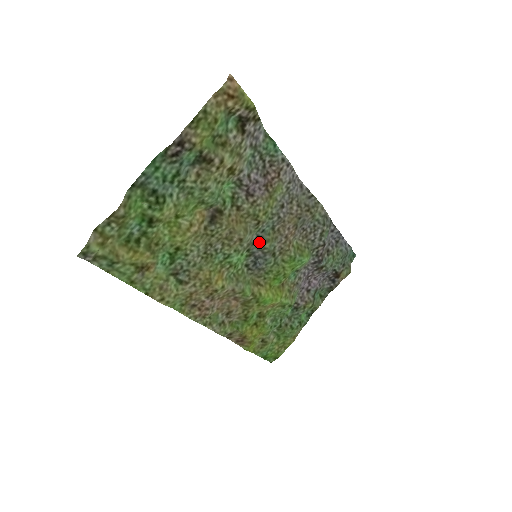
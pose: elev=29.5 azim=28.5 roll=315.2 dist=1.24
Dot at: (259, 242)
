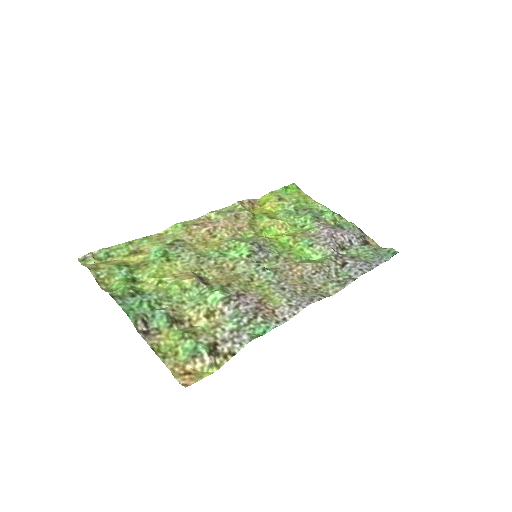
Dot at: (259, 264)
